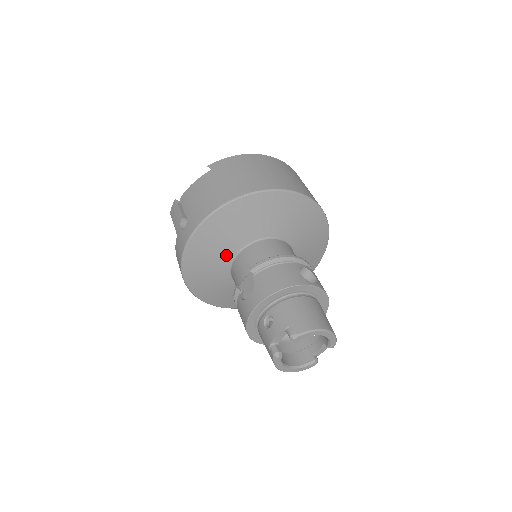
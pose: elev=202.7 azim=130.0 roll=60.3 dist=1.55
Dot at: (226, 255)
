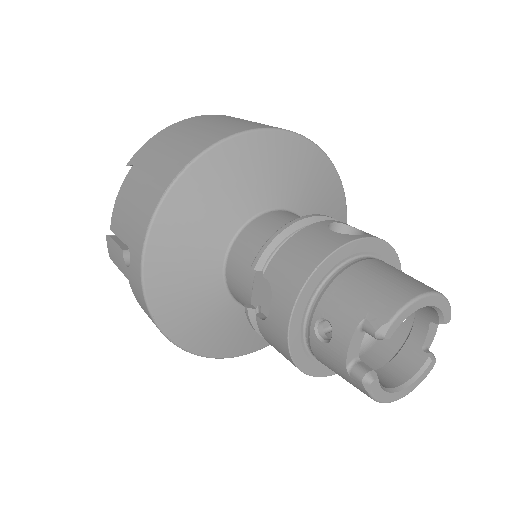
Dot at: (210, 270)
